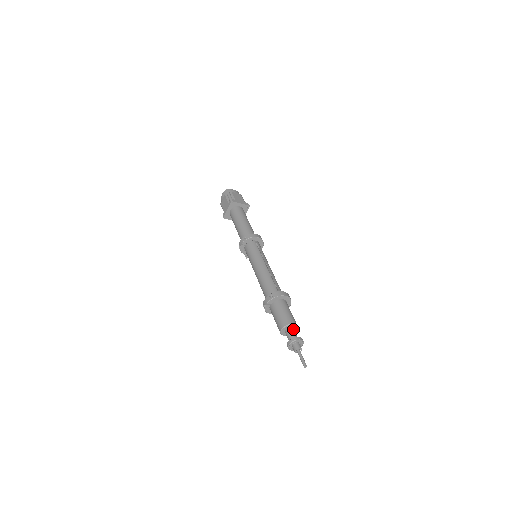
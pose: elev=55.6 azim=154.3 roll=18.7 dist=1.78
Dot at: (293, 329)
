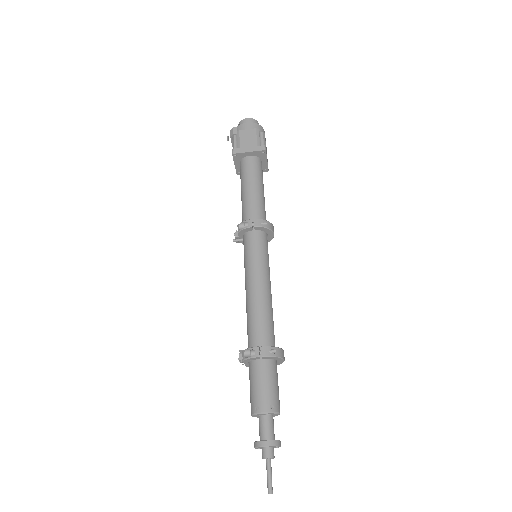
Dot at: (273, 419)
